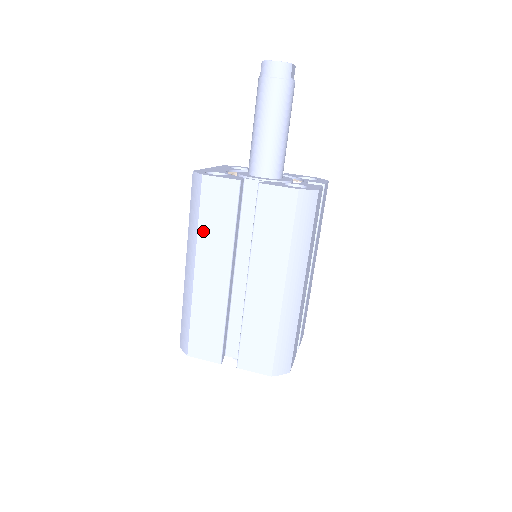
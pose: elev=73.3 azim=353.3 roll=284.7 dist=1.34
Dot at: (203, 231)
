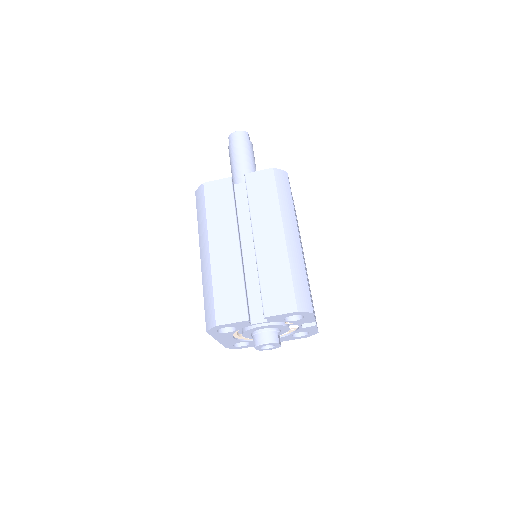
Dot at: (211, 218)
